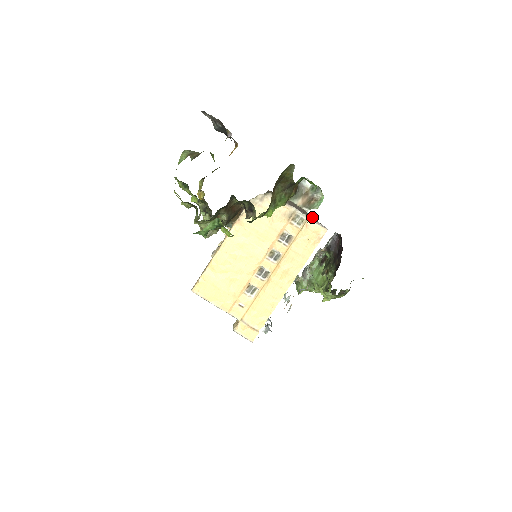
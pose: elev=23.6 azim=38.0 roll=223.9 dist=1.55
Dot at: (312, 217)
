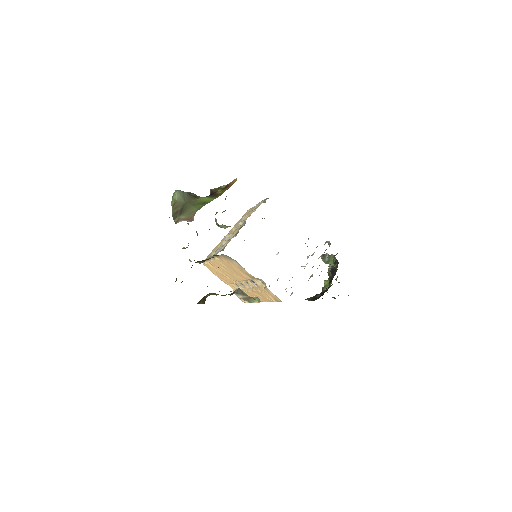
Dot at: occluded
